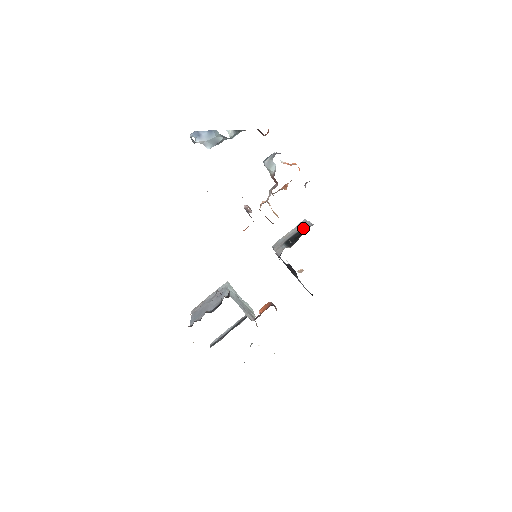
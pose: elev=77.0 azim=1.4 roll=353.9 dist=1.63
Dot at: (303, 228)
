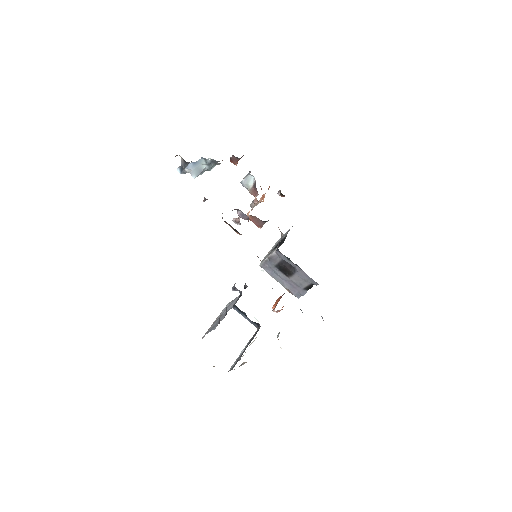
Dot at: (284, 236)
